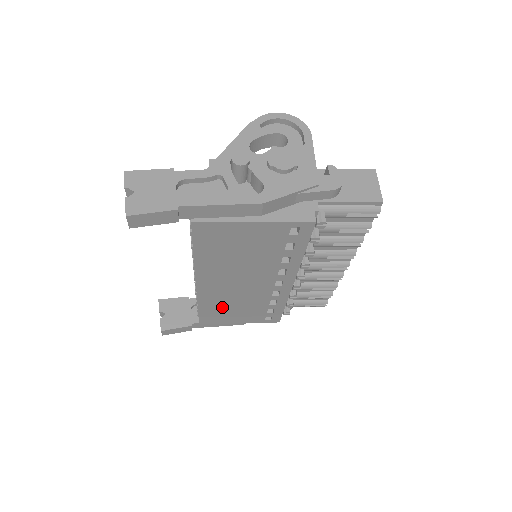
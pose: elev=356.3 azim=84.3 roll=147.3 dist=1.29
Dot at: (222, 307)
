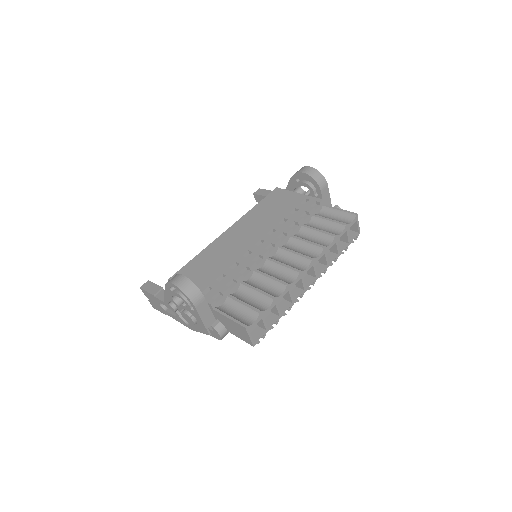
Dot at: occluded
